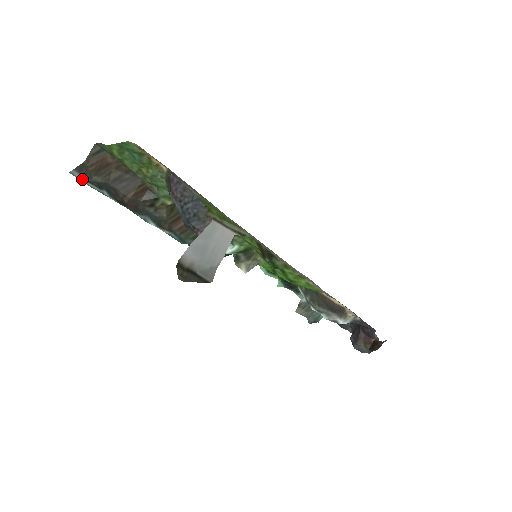
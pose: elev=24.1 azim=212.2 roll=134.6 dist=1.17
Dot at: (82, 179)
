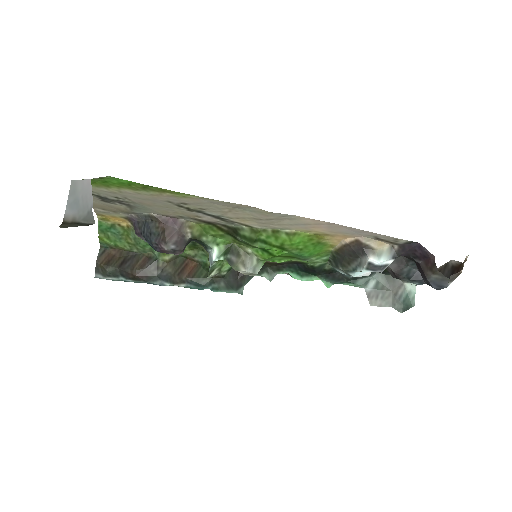
Dot at: (103, 277)
